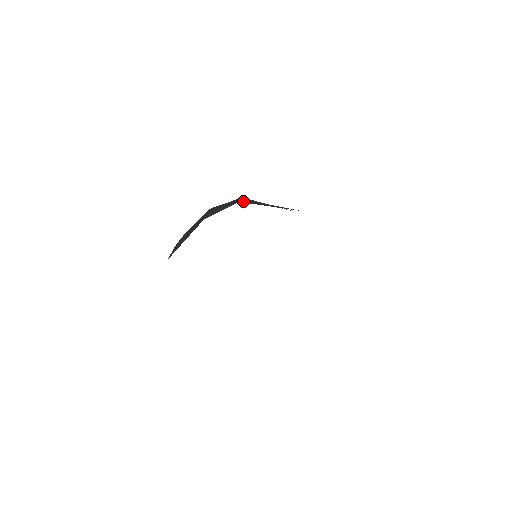
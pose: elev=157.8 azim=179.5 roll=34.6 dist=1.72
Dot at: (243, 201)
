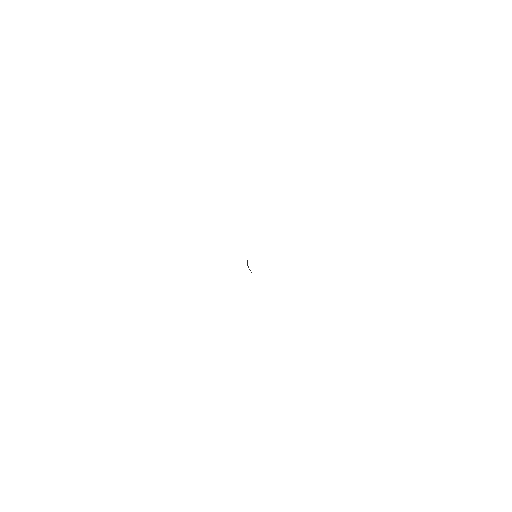
Dot at: occluded
